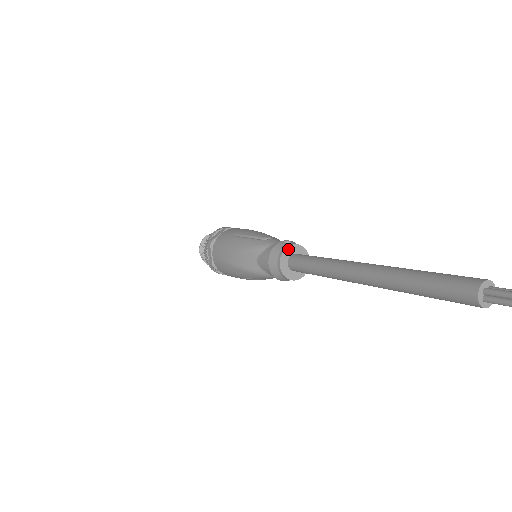
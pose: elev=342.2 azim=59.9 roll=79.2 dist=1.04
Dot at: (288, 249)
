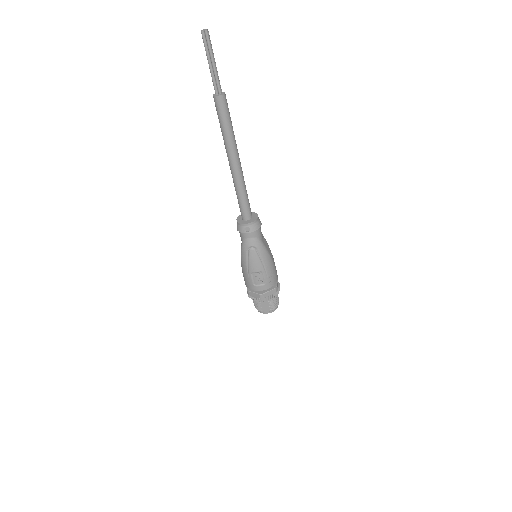
Dot at: occluded
